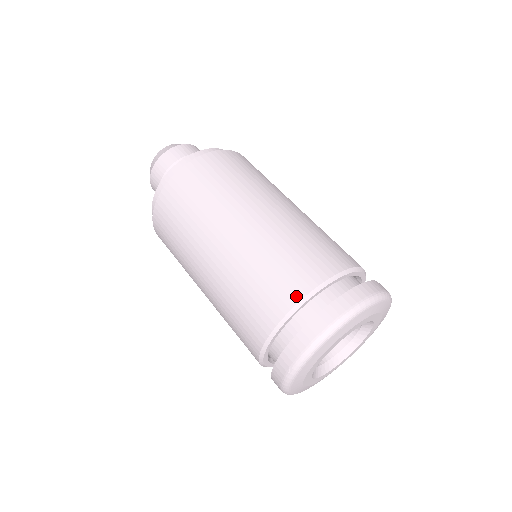
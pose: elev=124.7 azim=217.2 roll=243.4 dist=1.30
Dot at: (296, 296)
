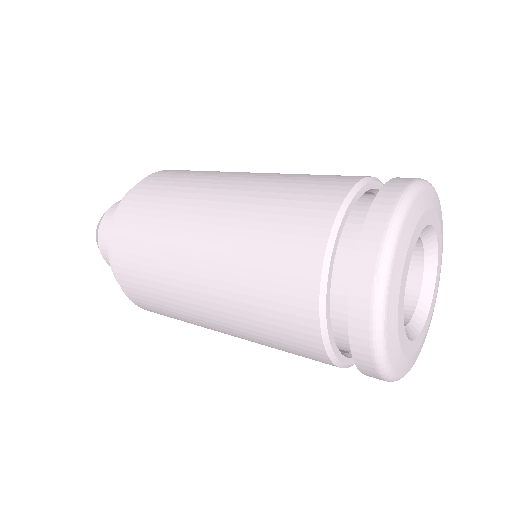
Dot at: (337, 198)
